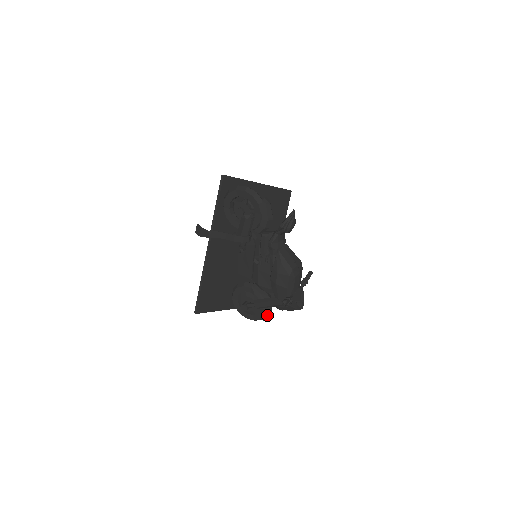
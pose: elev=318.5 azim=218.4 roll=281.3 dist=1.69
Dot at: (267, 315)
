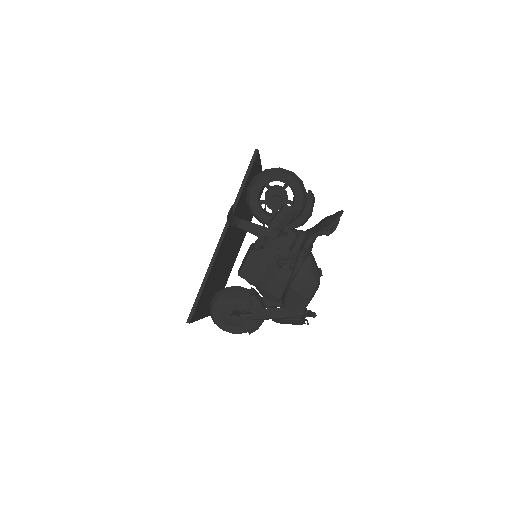
Dot at: (257, 328)
